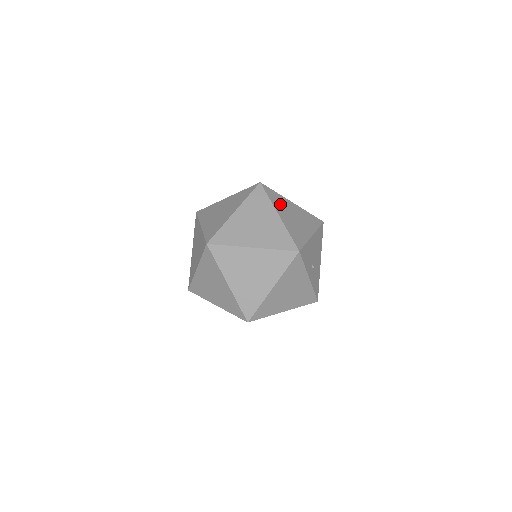
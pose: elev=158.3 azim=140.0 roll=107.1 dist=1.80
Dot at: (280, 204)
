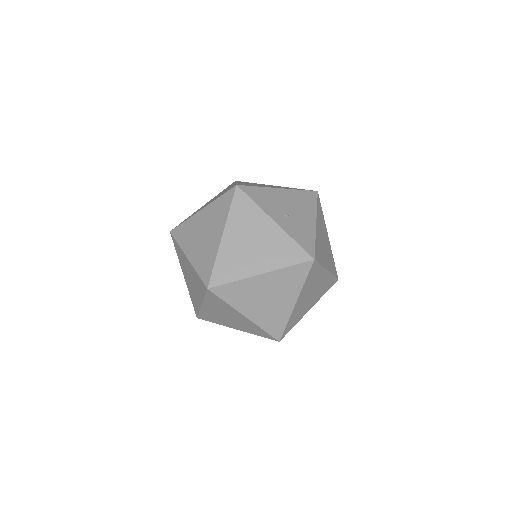
Dot at: (249, 183)
